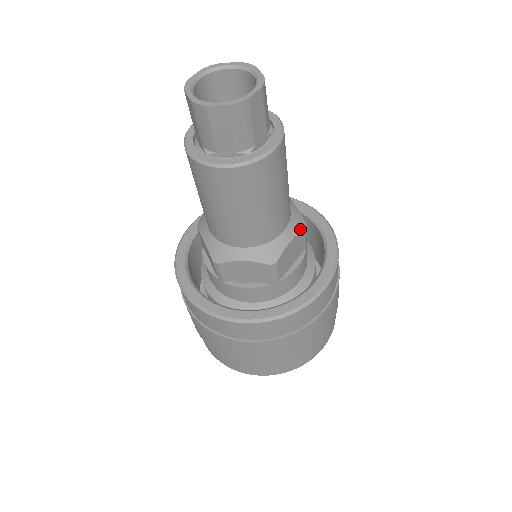
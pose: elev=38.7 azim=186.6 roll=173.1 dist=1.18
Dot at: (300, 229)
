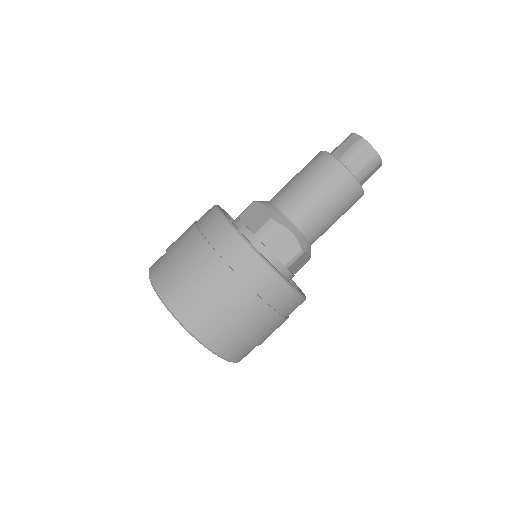
Dot at: (300, 243)
